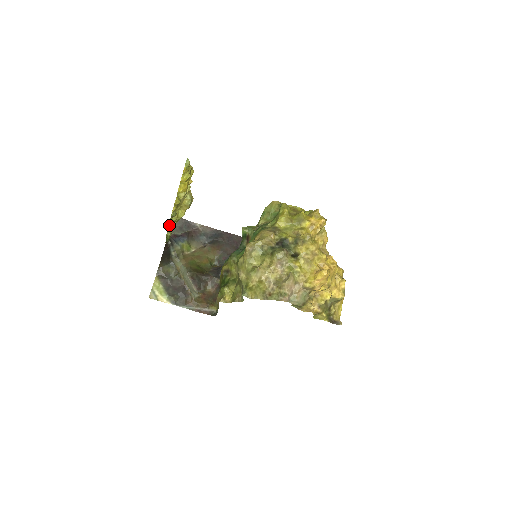
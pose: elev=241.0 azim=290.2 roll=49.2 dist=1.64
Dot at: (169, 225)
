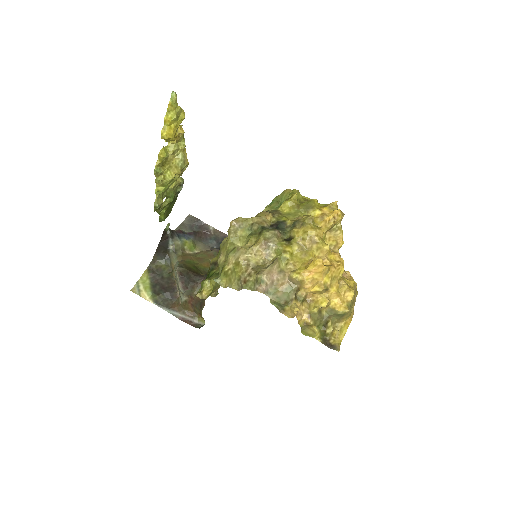
Dot at: (156, 190)
